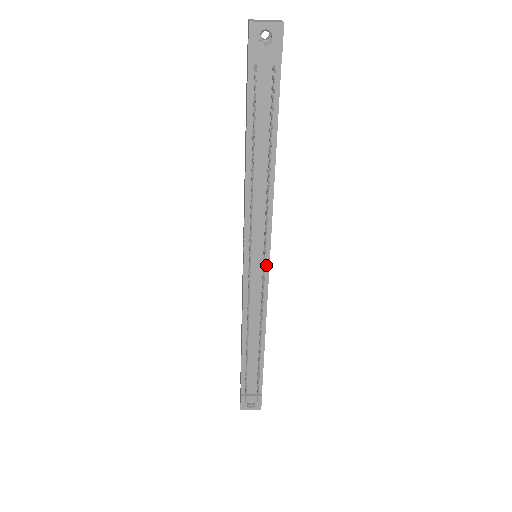
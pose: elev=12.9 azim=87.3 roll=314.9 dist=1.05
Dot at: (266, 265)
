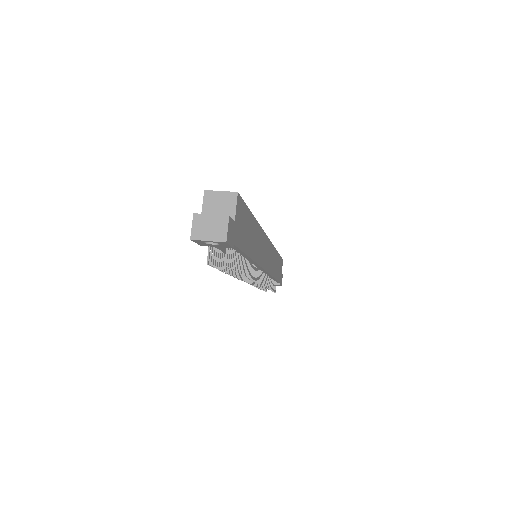
Dot at: (263, 270)
